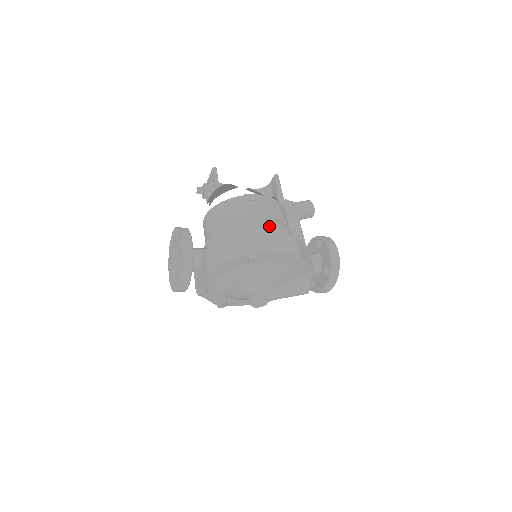
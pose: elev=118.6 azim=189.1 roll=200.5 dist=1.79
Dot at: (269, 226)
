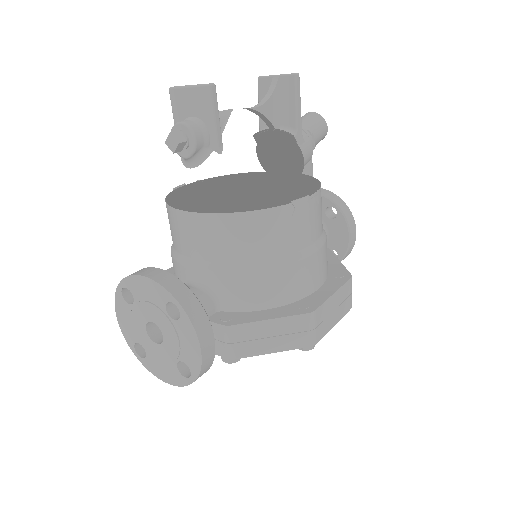
Dot at: (319, 261)
